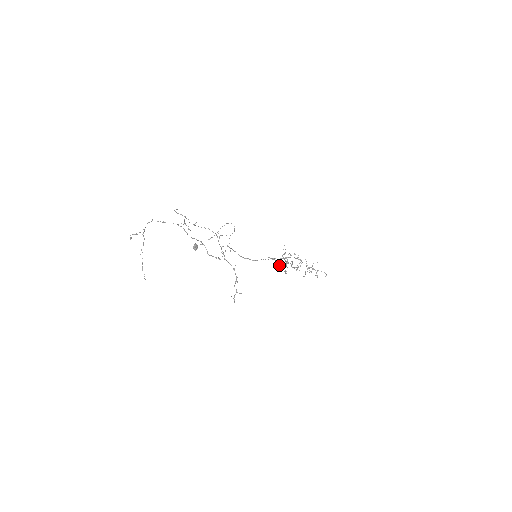
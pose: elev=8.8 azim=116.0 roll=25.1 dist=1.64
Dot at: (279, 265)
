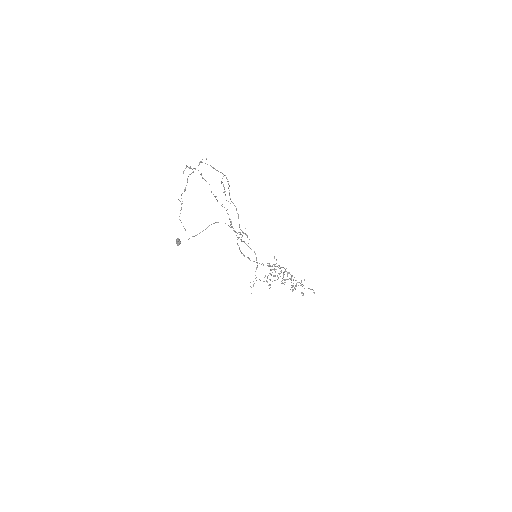
Dot at: (267, 276)
